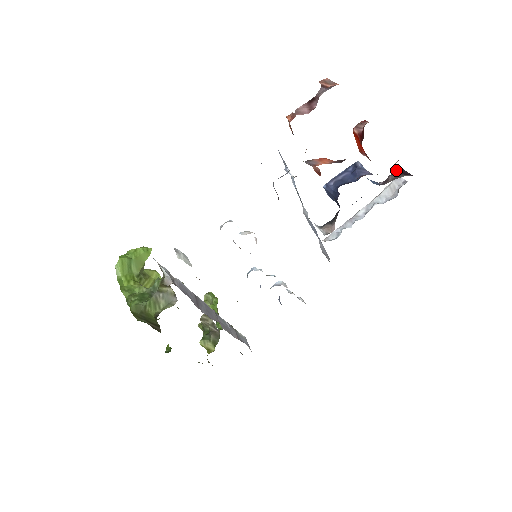
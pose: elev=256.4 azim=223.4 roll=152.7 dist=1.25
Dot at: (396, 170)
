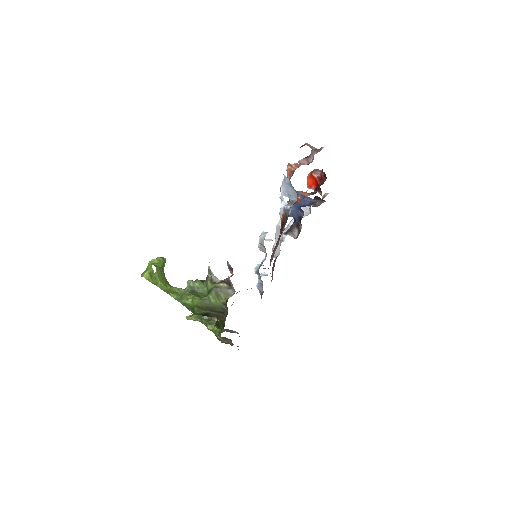
Dot at: (315, 197)
